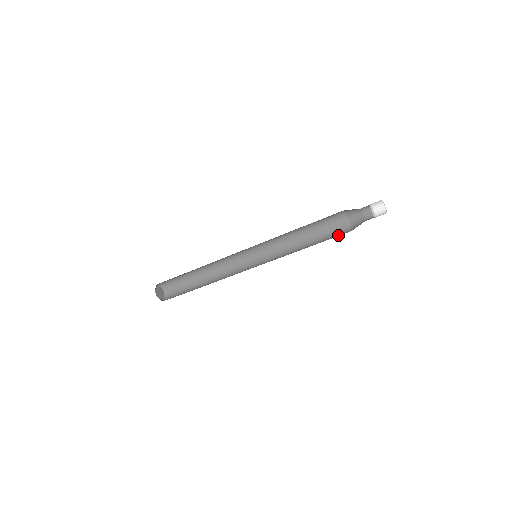
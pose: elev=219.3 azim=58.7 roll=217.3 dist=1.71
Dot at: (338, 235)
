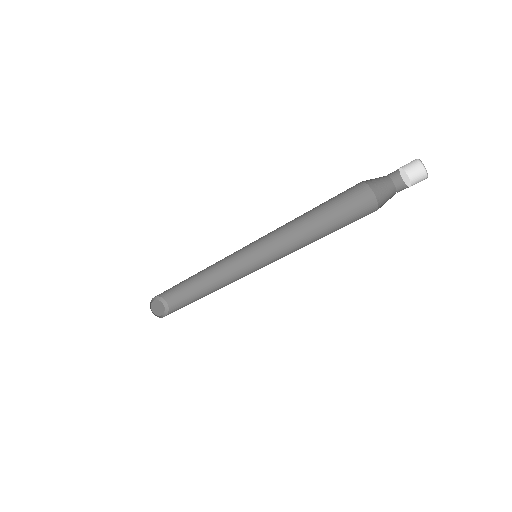
Dot at: occluded
